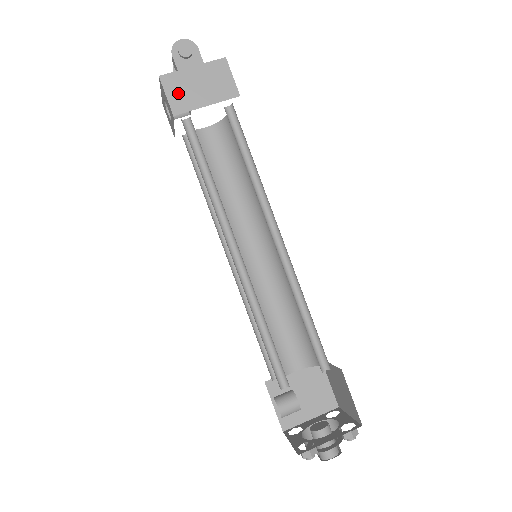
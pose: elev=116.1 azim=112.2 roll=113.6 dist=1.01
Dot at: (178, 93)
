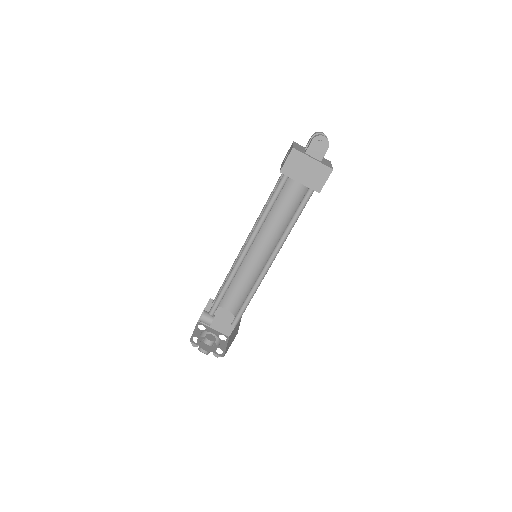
Dot at: (293, 164)
